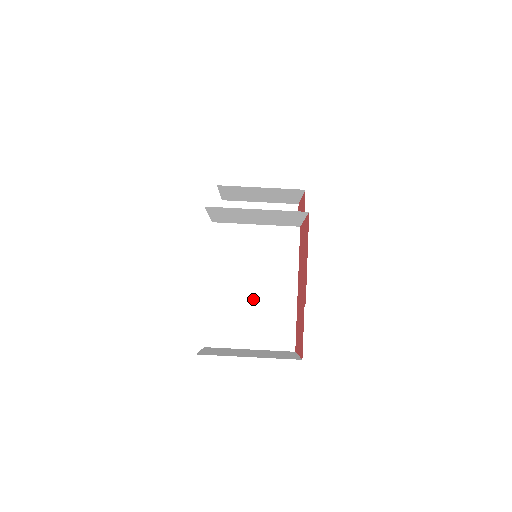
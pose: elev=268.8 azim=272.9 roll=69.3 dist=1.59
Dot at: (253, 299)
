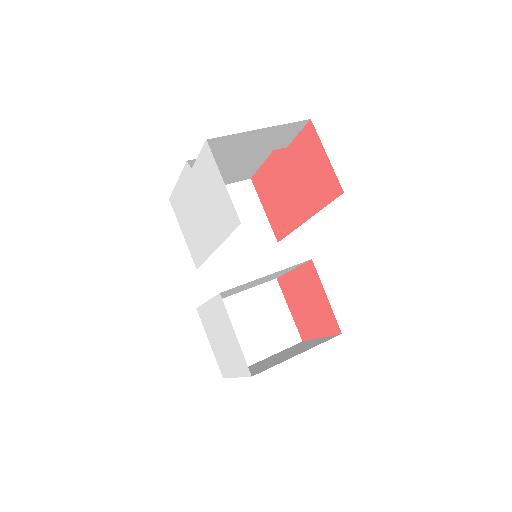
Dot at: occluded
